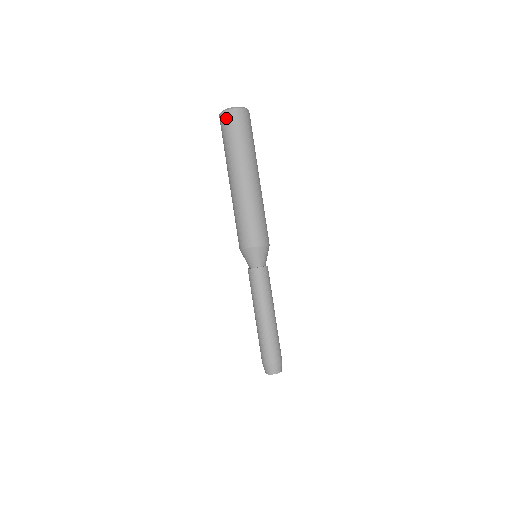
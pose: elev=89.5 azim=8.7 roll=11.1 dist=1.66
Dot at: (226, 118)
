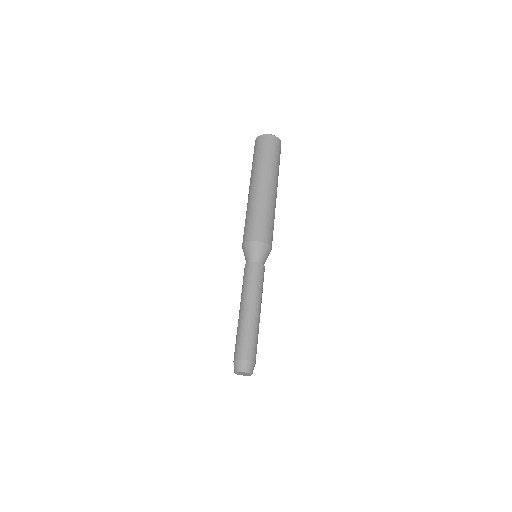
Dot at: (268, 139)
